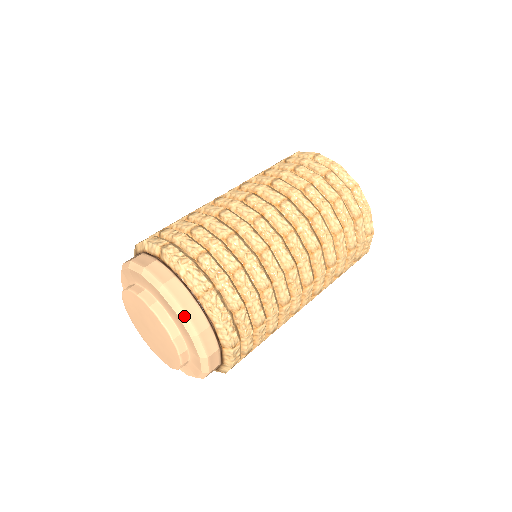
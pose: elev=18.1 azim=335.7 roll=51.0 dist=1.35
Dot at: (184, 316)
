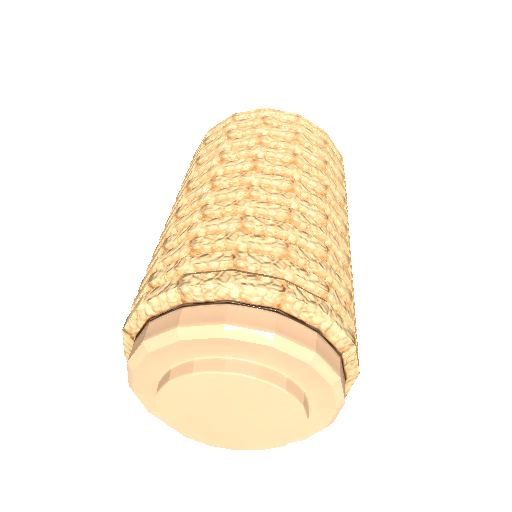
Dot at: (339, 386)
